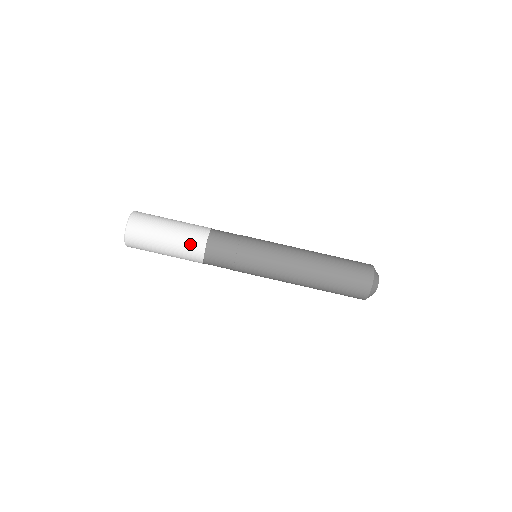
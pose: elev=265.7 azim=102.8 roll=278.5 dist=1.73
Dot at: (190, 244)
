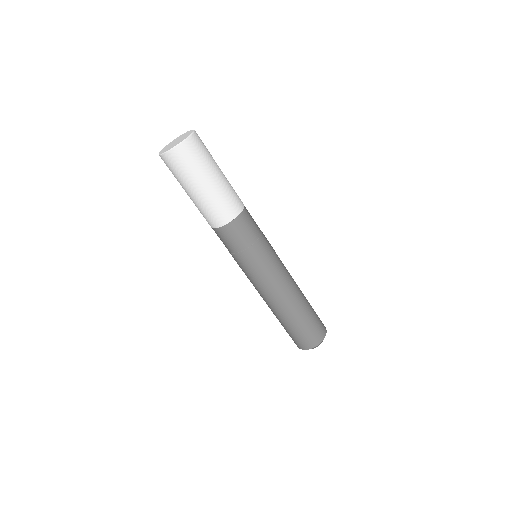
Dot at: (207, 215)
